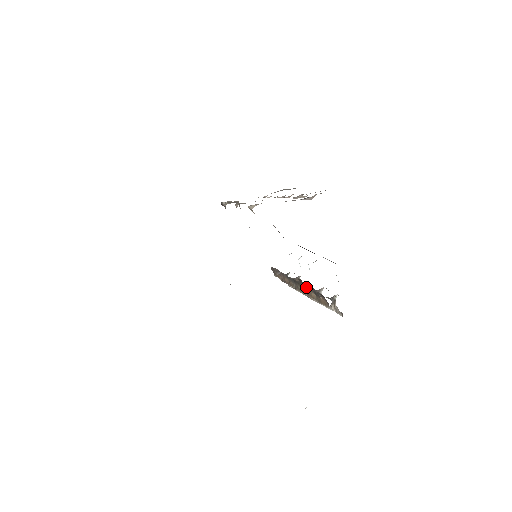
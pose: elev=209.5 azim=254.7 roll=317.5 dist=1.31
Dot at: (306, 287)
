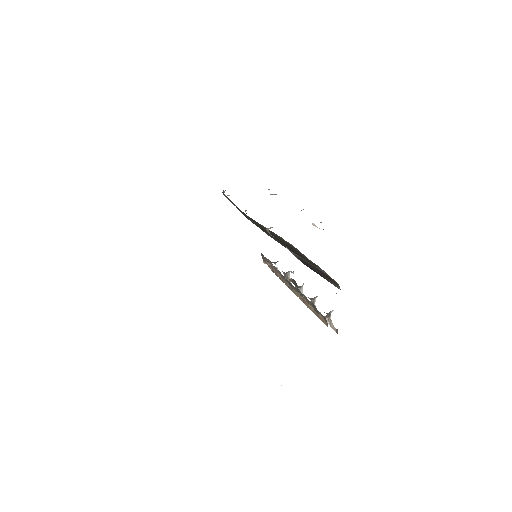
Dot at: (304, 297)
